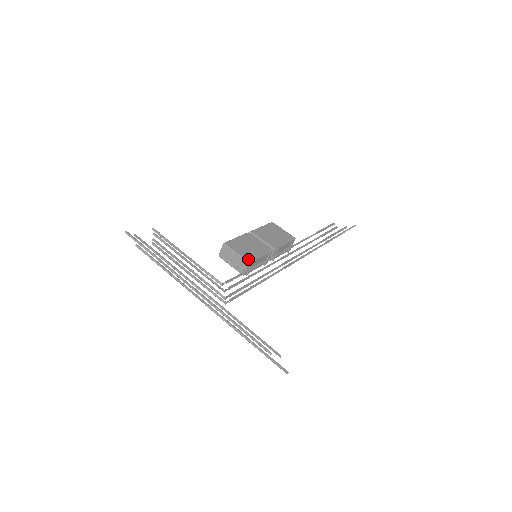
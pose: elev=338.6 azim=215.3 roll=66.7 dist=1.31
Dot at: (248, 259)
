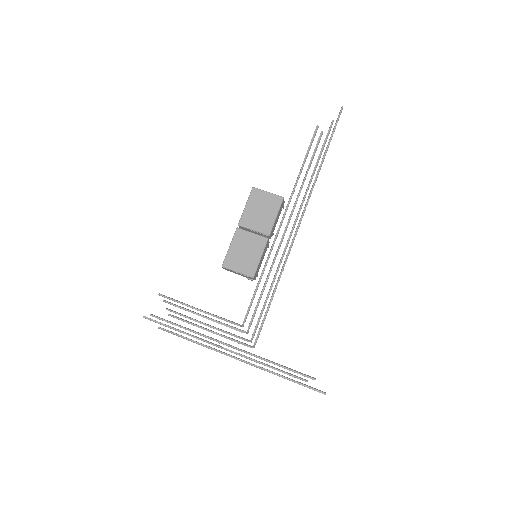
Dot at: (251, 273)
